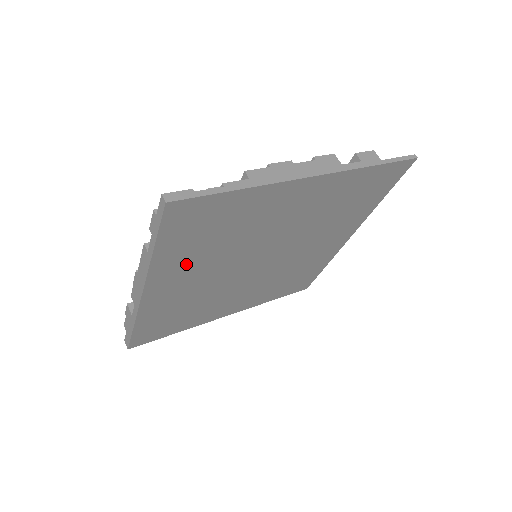
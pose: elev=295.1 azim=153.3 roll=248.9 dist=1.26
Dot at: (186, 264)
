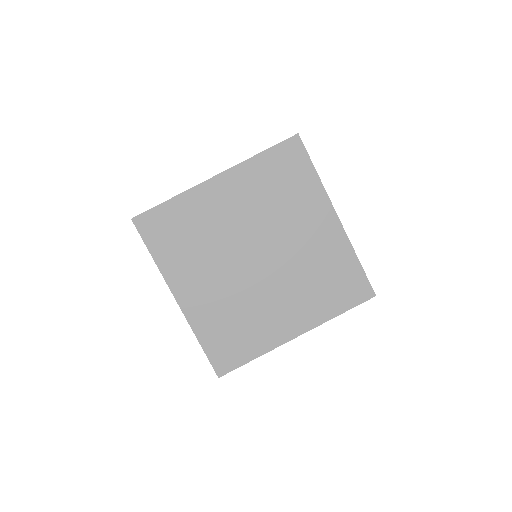
Dot at: (249, 187)
